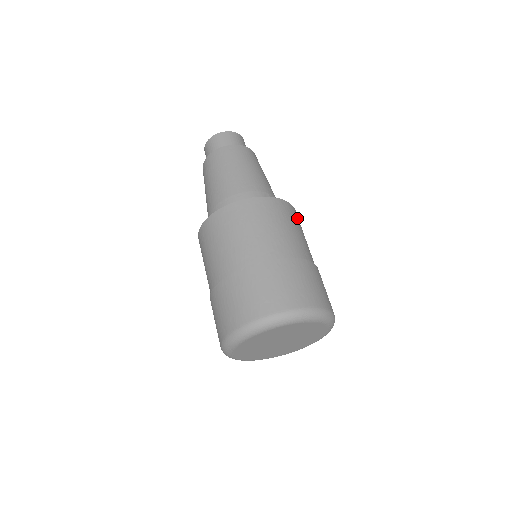
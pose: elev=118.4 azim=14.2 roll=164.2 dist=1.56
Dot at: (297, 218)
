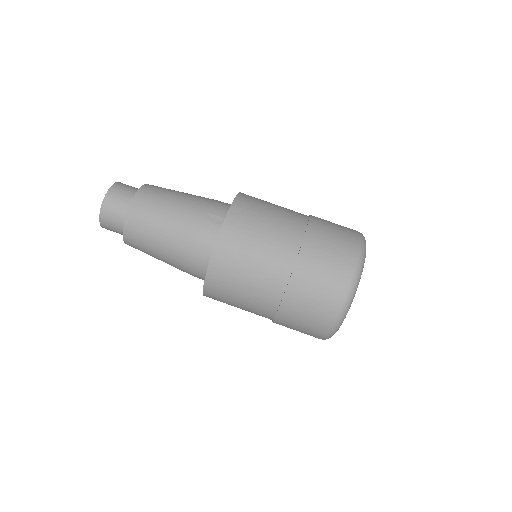
Dot at: (250, 203)
